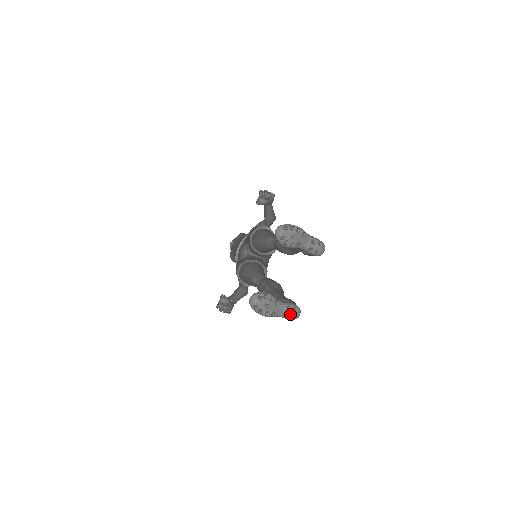
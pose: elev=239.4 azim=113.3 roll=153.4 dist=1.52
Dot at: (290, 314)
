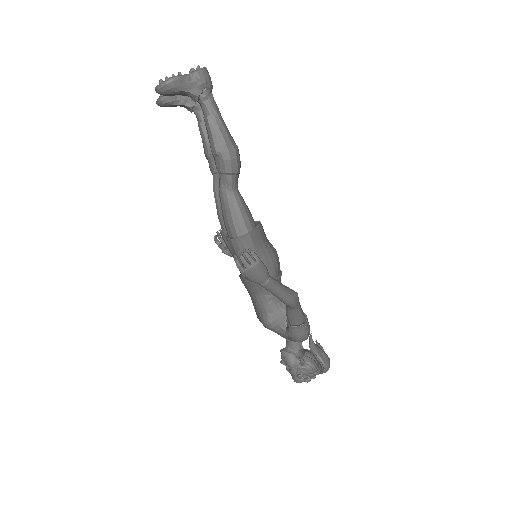
Dot at: (196, 71)
